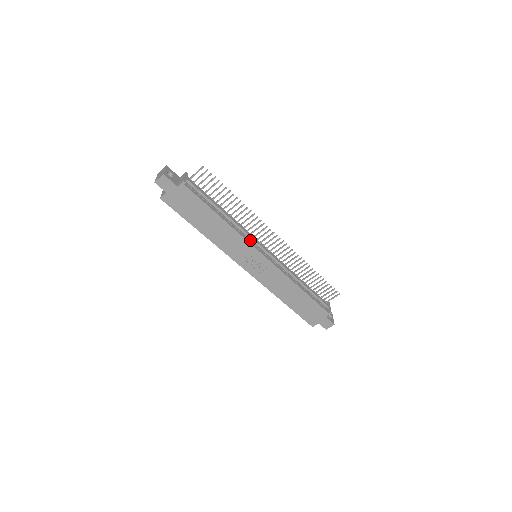
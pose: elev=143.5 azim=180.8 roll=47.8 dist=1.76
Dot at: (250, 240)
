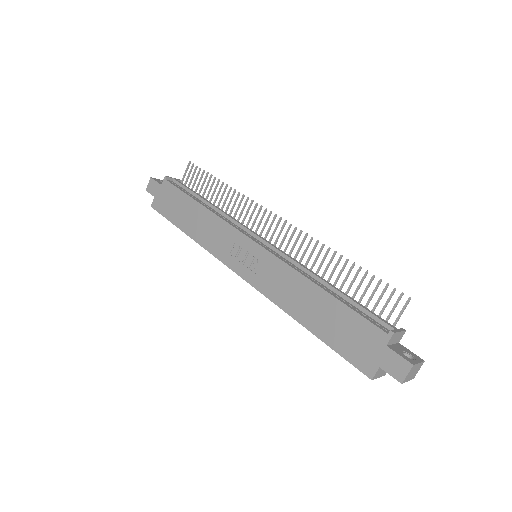
Dot at: (239, 228)
